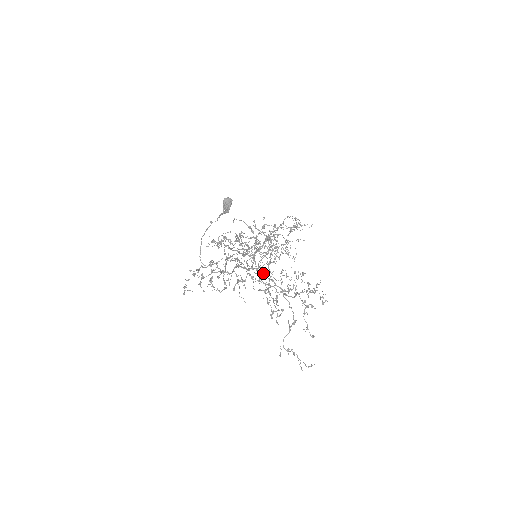
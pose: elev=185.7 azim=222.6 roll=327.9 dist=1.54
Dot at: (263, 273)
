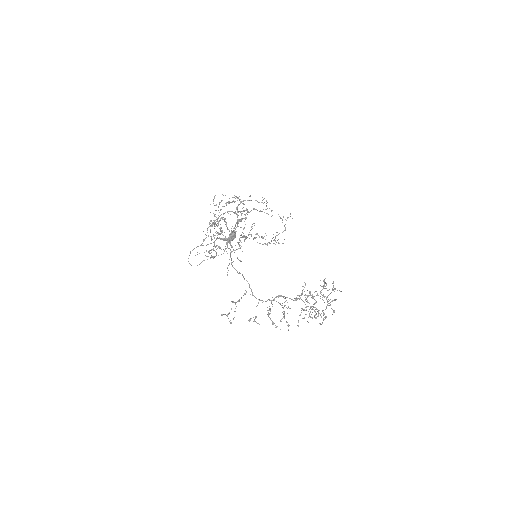
Dot at: occluded
